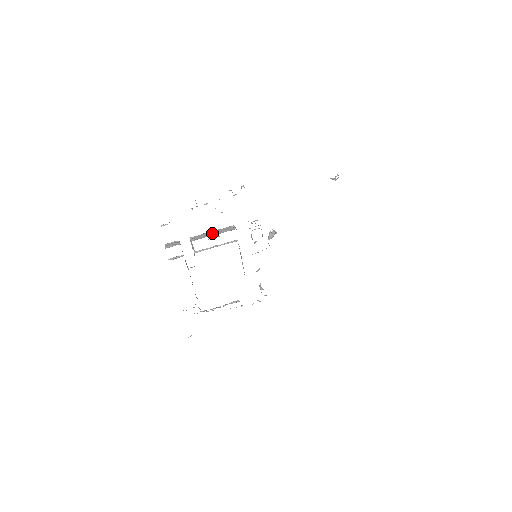
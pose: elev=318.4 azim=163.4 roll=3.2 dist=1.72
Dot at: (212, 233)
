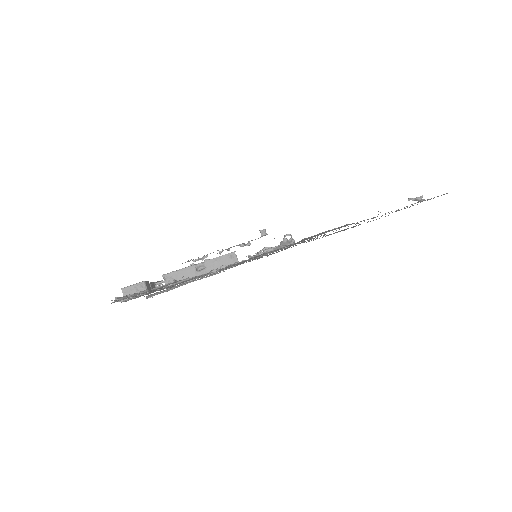
Dot at: (198, 266)
